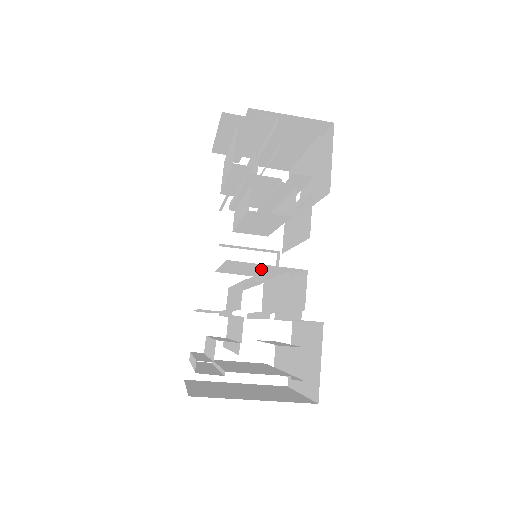
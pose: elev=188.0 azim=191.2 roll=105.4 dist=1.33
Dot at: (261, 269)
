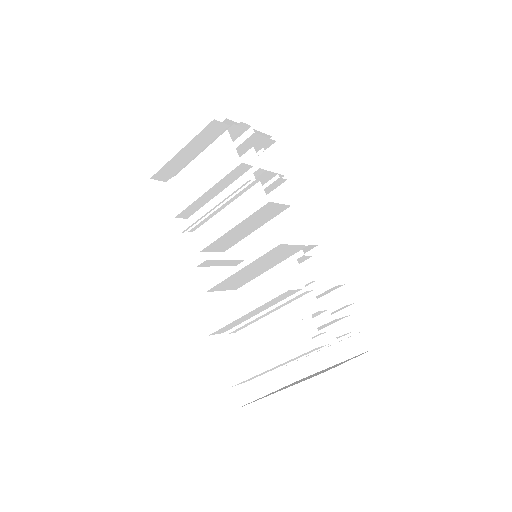
Dot at: (275, 261)
